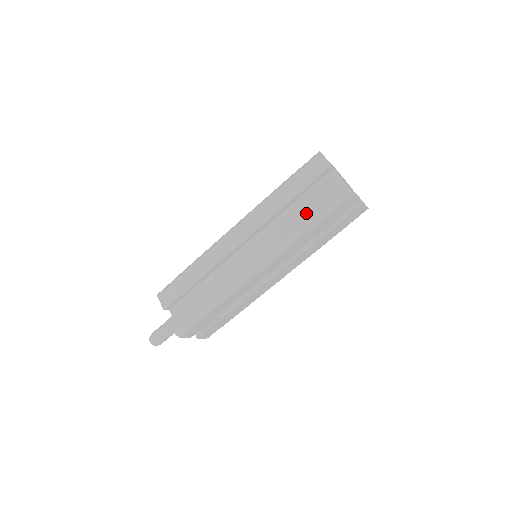
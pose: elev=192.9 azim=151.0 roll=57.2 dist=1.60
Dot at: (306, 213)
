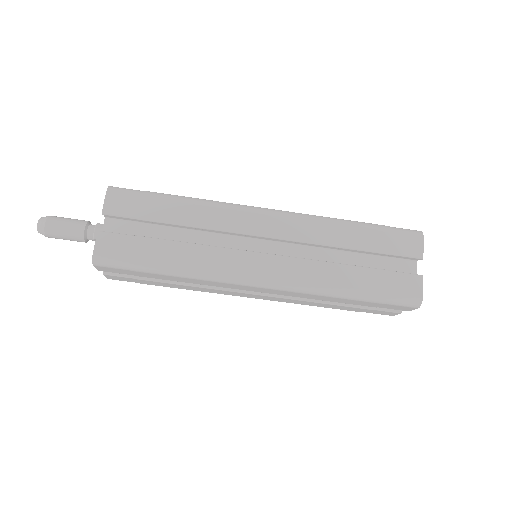
Dot at: (362, 280)
